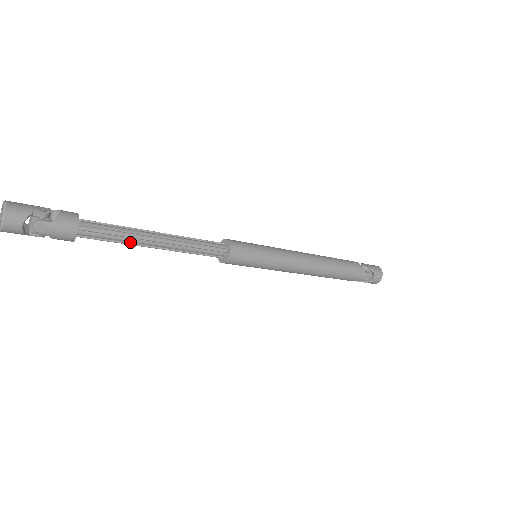
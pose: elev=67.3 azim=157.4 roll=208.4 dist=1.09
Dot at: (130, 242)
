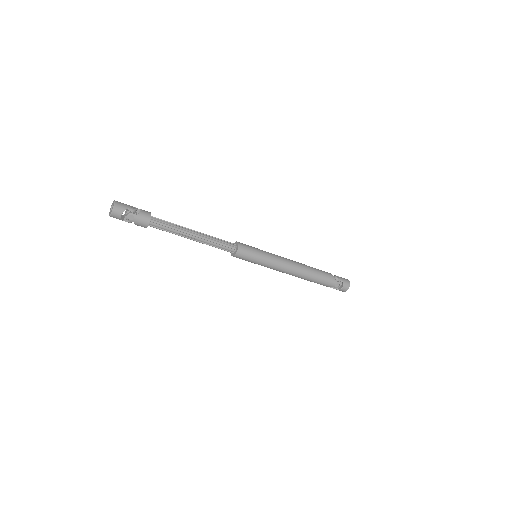
Dot at: (177, 233)
